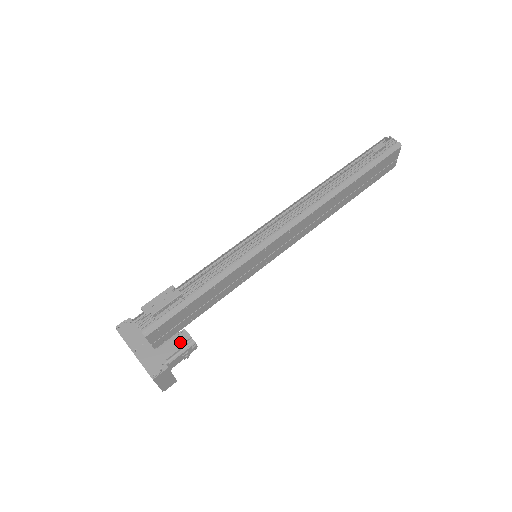
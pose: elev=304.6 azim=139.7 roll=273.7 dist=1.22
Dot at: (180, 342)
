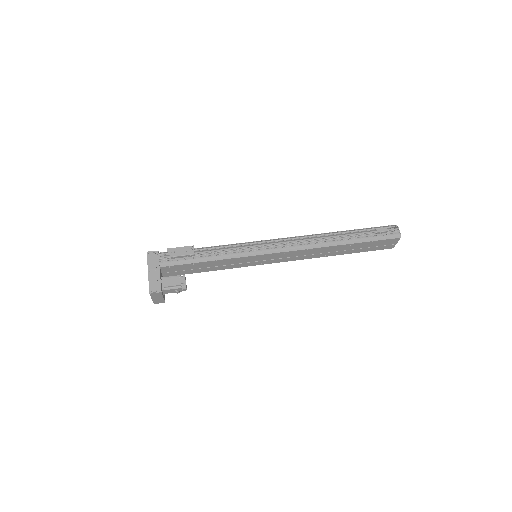
Dot at: (178, 282)
